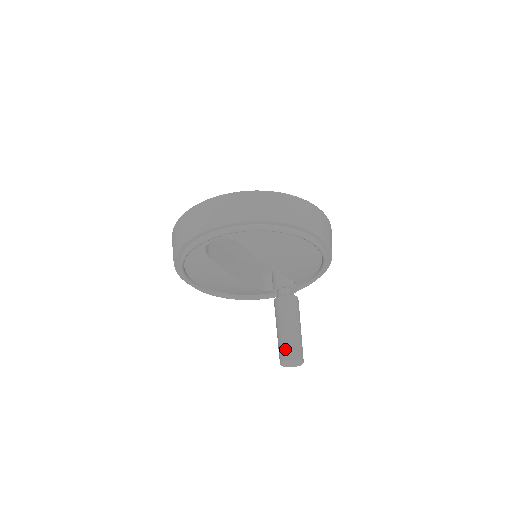
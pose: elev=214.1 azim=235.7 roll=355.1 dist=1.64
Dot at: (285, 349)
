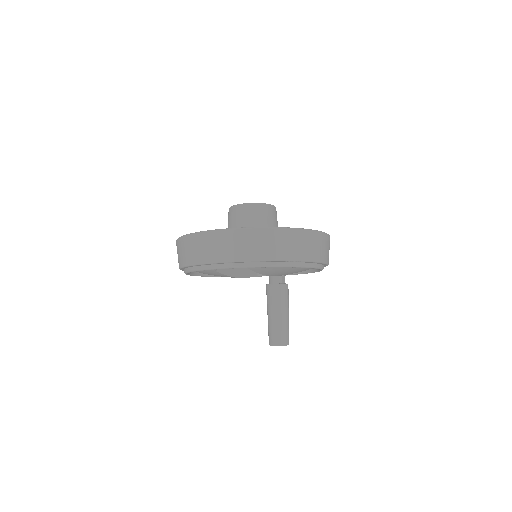
Dot at: (275, 335)
